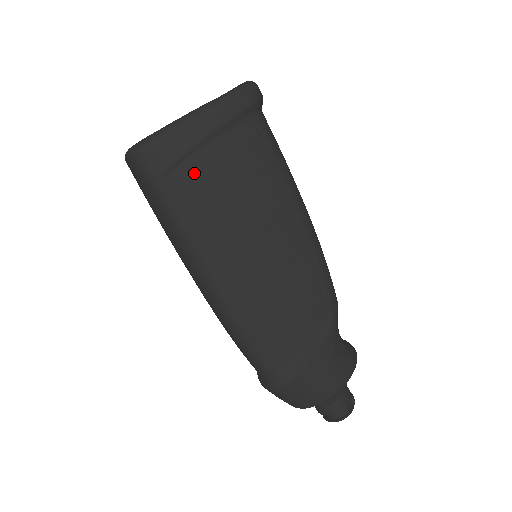
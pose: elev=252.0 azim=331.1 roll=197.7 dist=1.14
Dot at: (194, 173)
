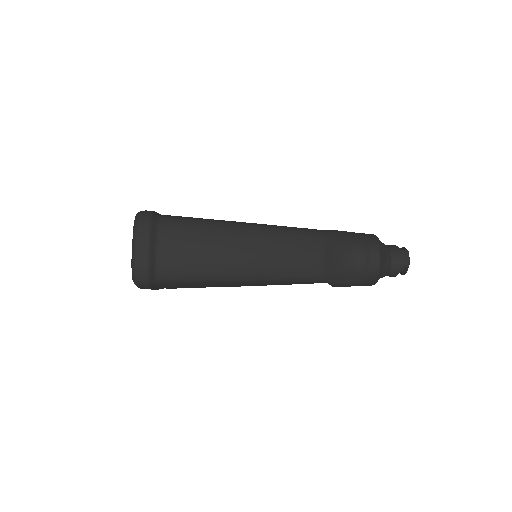
Dot at: occluded
